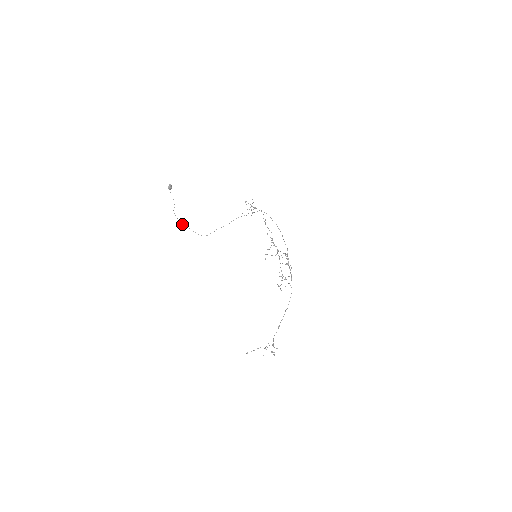
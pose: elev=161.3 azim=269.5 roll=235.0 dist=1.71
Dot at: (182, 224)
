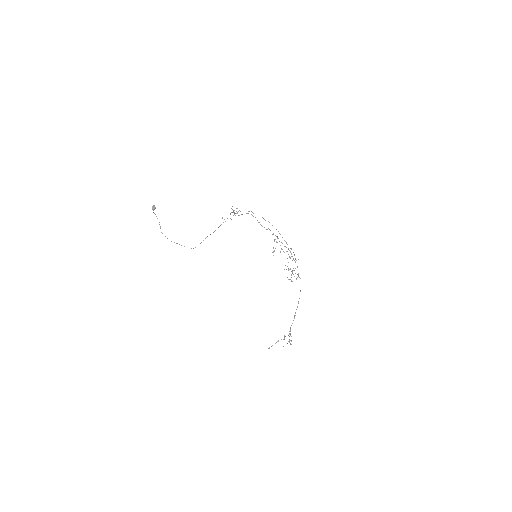
Dot at: (171, 241)
